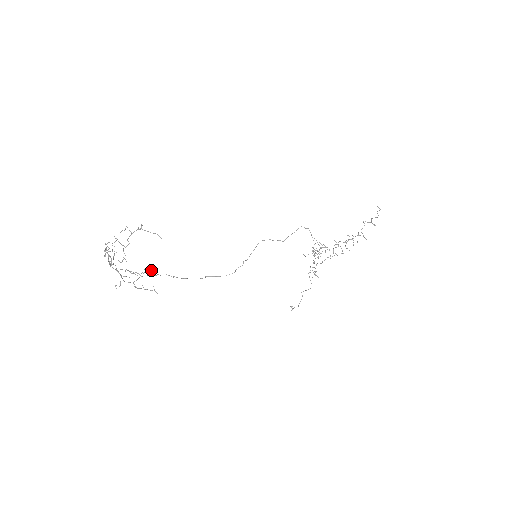
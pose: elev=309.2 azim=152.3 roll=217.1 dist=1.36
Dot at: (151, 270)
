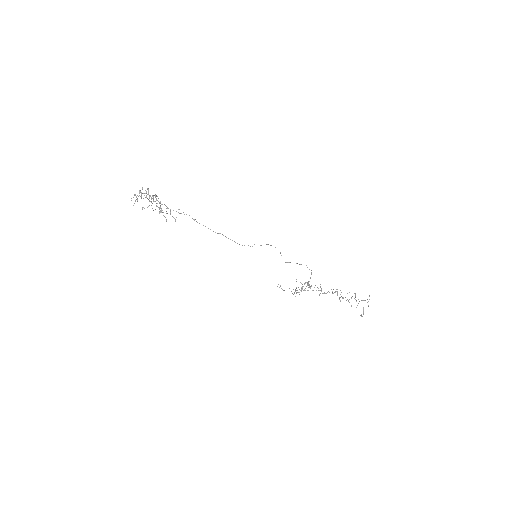
Dot at: occluded
